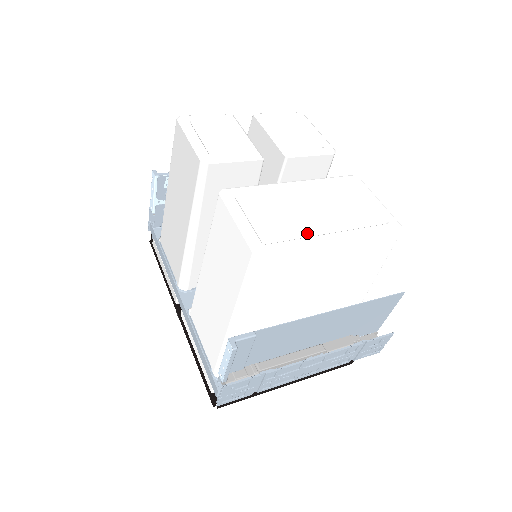
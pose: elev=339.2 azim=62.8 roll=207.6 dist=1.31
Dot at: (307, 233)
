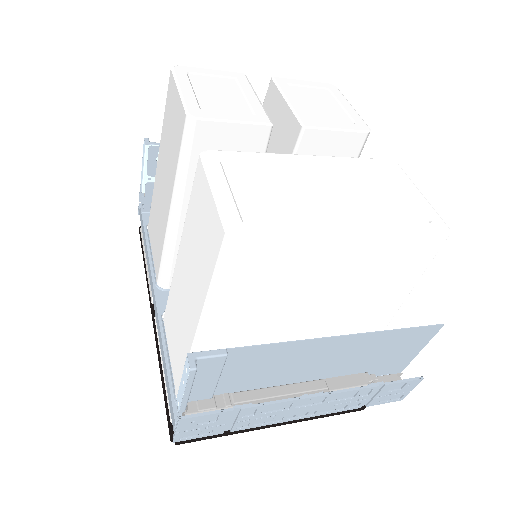
Dot at: (312, 219)
